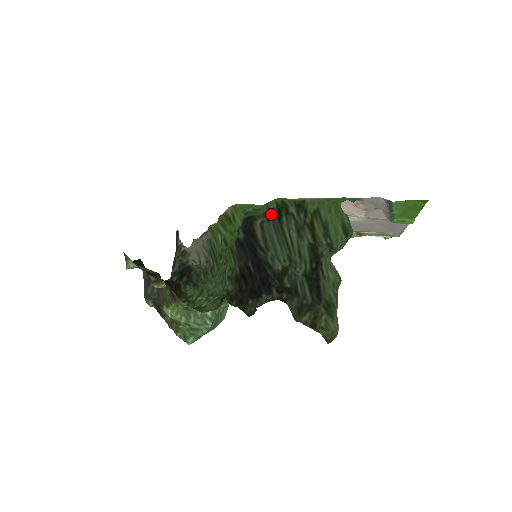
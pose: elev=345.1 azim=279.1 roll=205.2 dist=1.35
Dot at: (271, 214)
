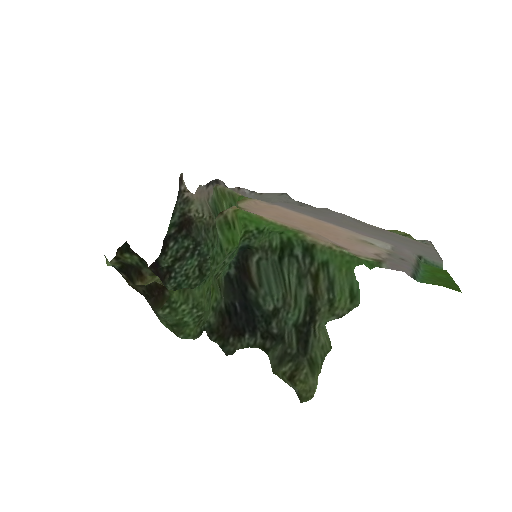
Dot at: (272, 251)
